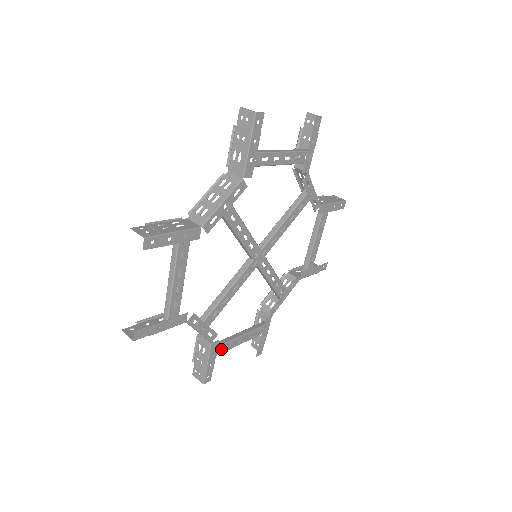
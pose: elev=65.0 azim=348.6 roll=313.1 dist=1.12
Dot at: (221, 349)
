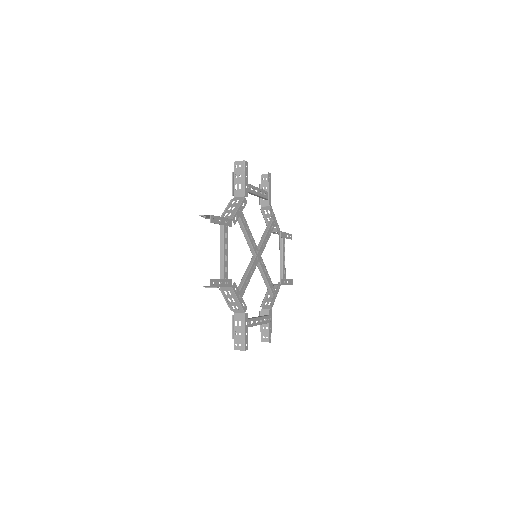
Dot at: (250, 323)
